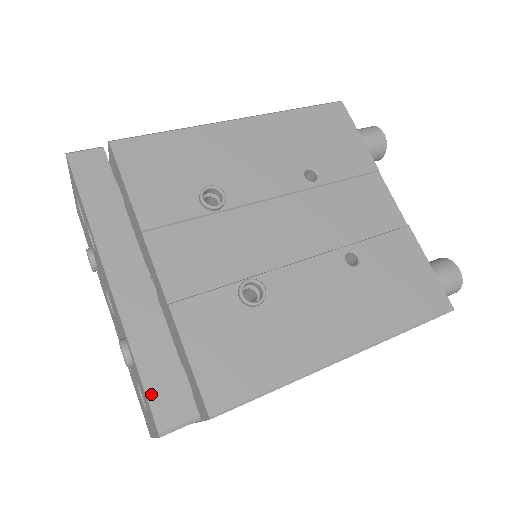
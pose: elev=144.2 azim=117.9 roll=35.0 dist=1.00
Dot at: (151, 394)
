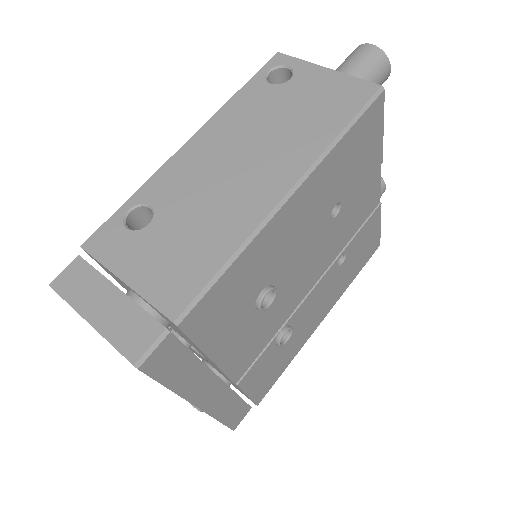
Dot at: (229, 424)
